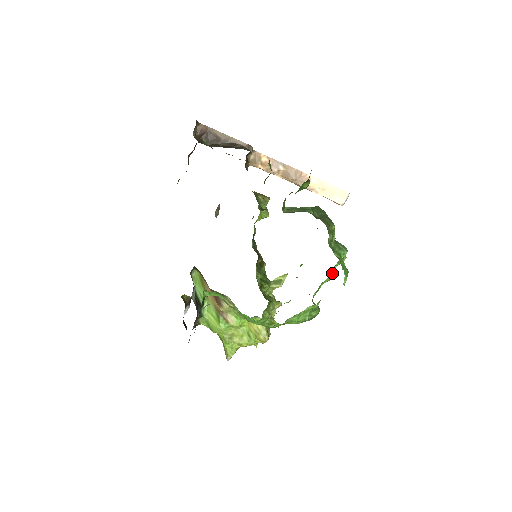
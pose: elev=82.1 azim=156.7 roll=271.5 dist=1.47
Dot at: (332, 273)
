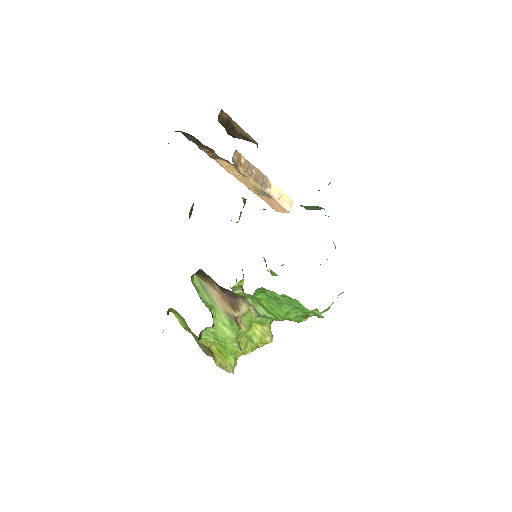
Dot at: occluded
